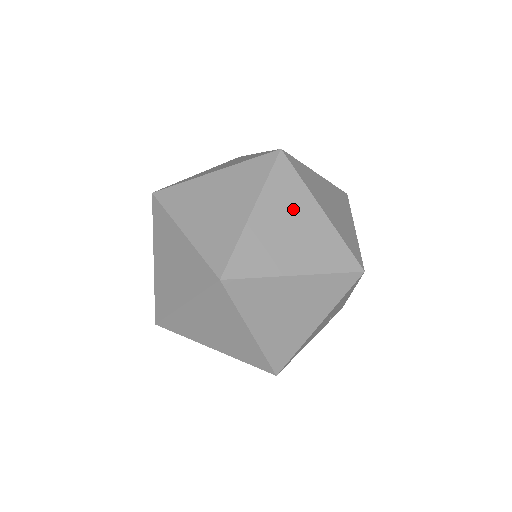
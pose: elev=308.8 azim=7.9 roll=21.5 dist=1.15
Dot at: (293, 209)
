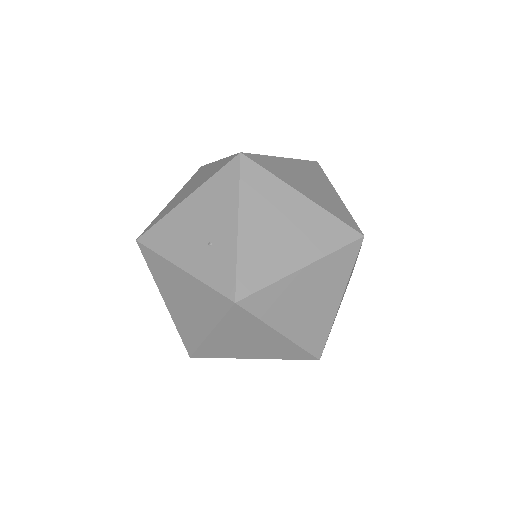
Dot at: occluded
